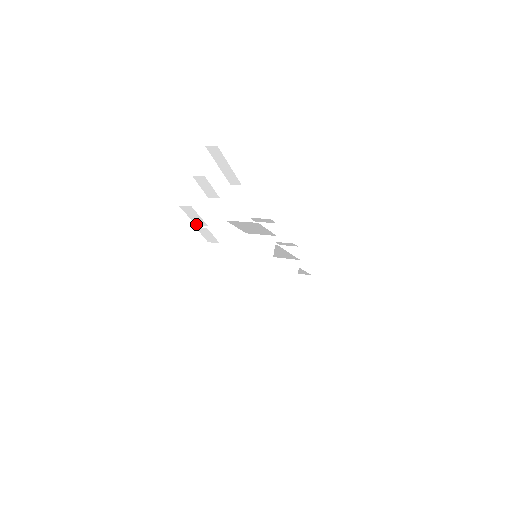
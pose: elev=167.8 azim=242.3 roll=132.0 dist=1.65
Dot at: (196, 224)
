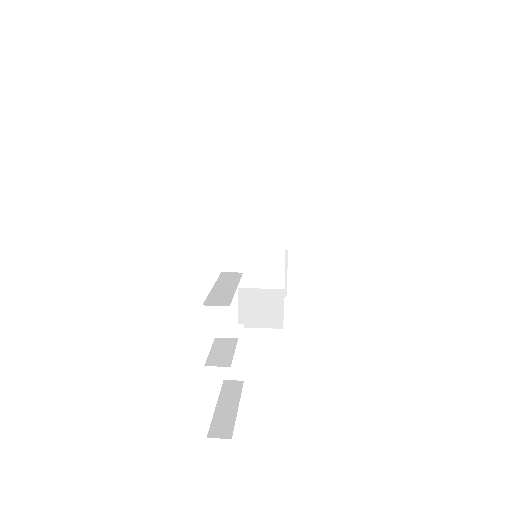
Dot at: (216, 339)
